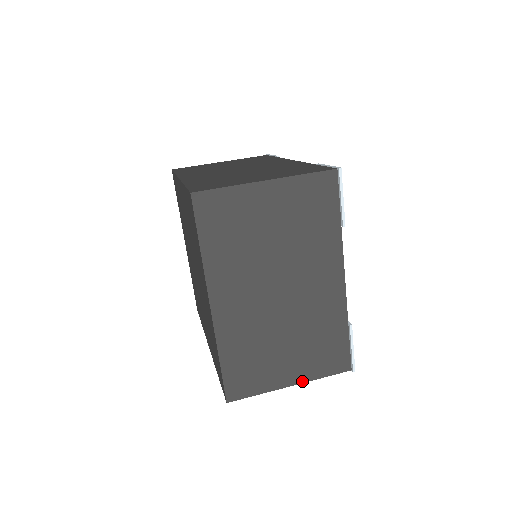
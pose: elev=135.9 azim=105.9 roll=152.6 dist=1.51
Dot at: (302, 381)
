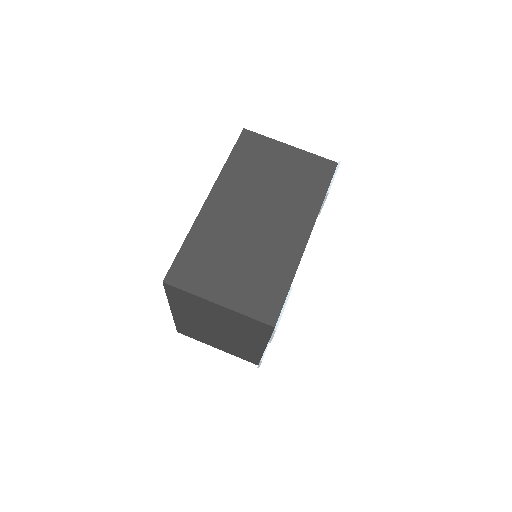
Dot at: (225, 351)
